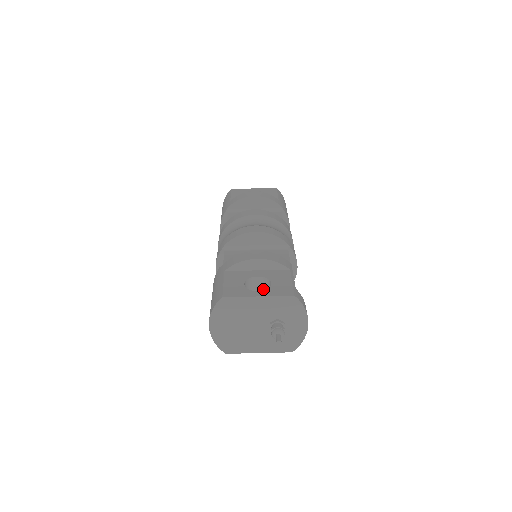
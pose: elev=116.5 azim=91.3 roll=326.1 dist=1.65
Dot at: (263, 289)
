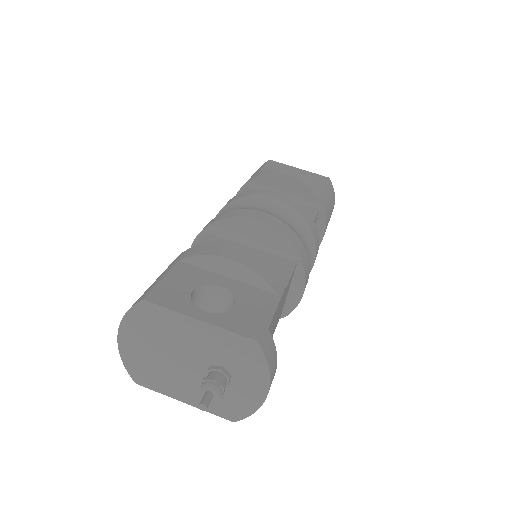
Dot at: (224, 309)
